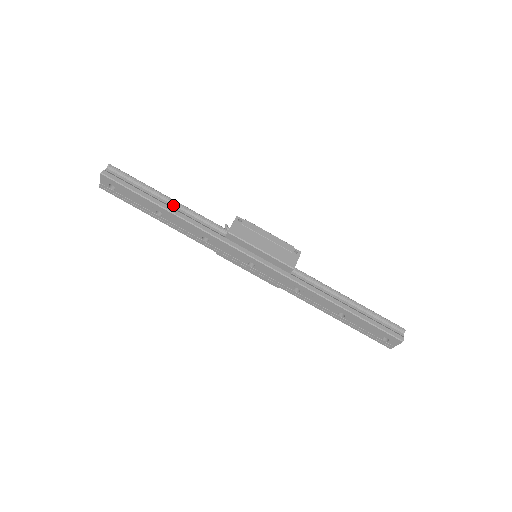
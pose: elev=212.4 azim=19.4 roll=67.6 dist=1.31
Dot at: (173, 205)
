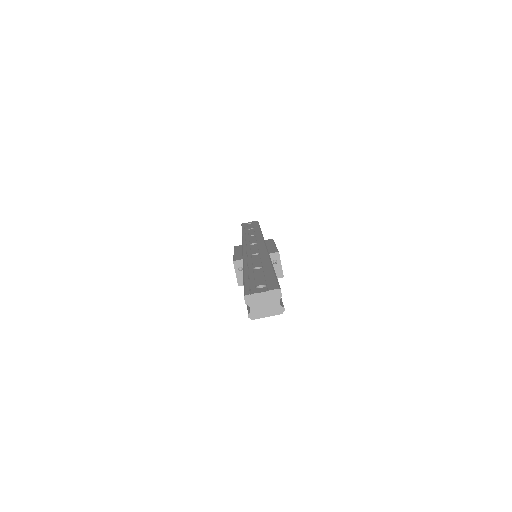
Dot at: occluded
